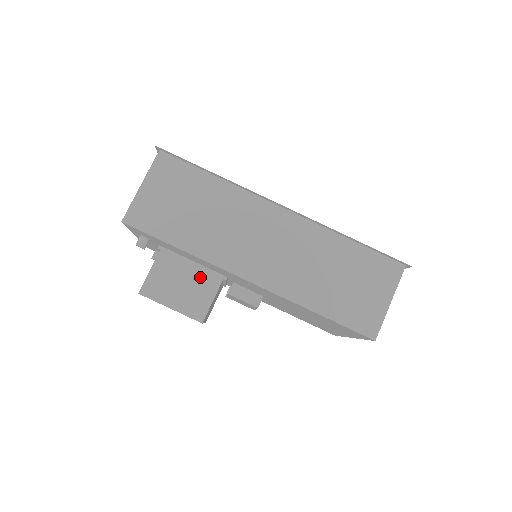
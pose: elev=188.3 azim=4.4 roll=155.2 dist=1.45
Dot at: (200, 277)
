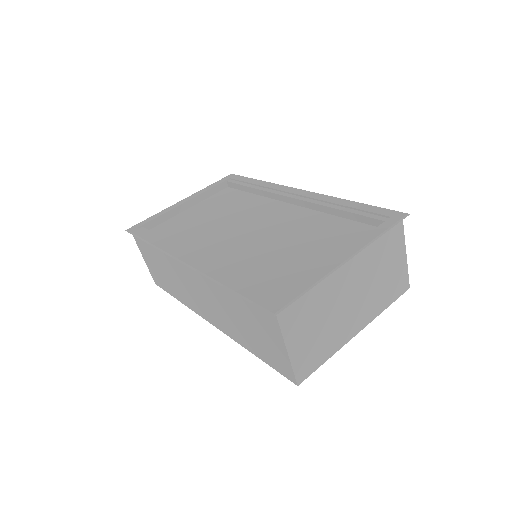
Dot at: occluded
